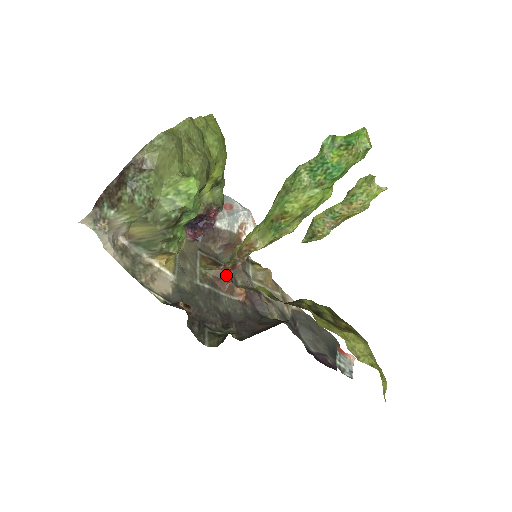
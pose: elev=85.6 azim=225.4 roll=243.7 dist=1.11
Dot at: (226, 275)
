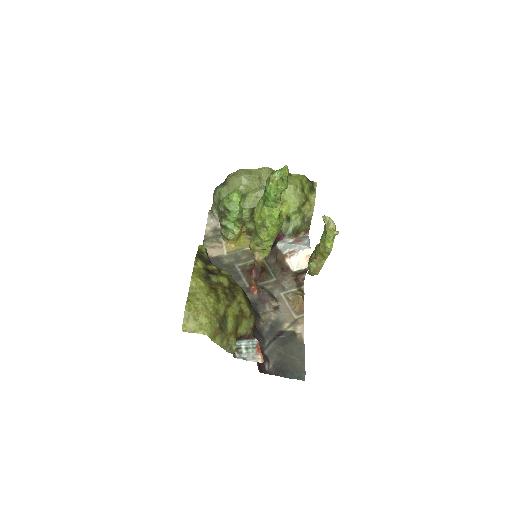
Dot at: (252, 270)
